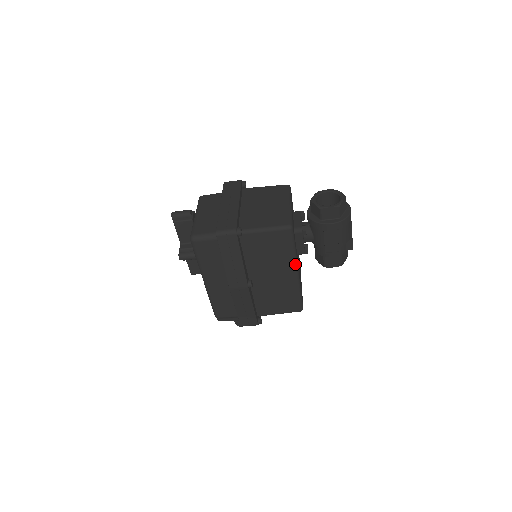
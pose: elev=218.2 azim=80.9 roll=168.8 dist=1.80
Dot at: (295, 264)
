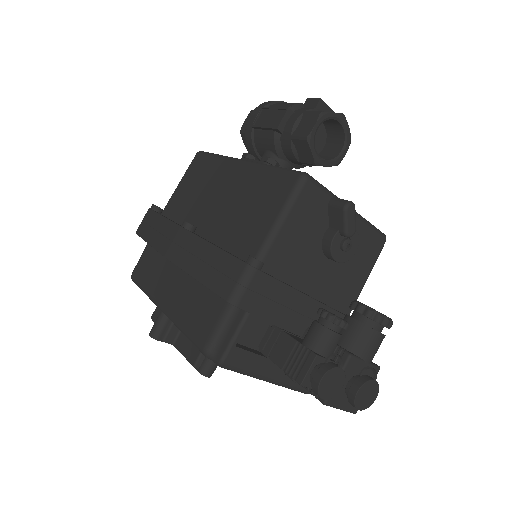
Dot at: (230, 159)
